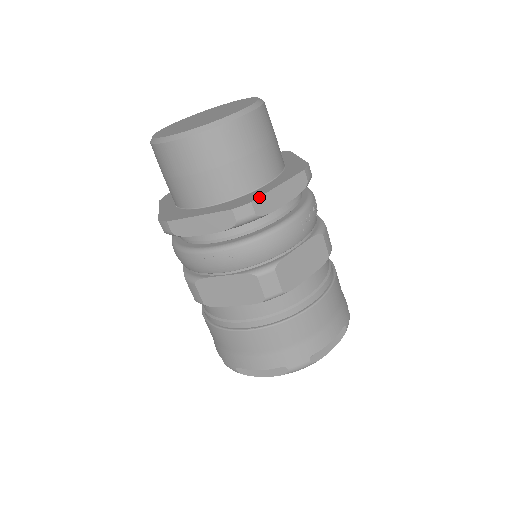
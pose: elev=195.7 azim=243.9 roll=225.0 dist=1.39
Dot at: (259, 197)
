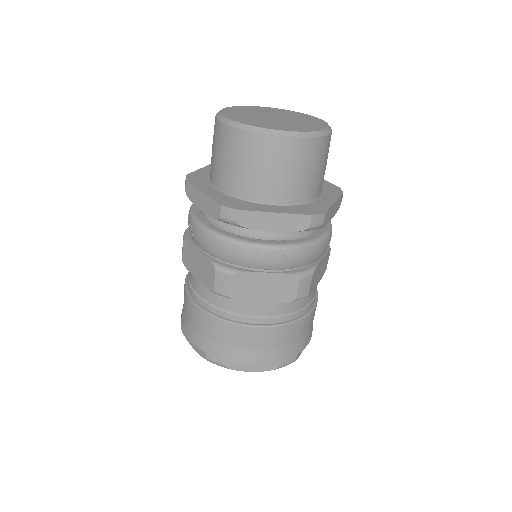
Dot at: (328, 209)
